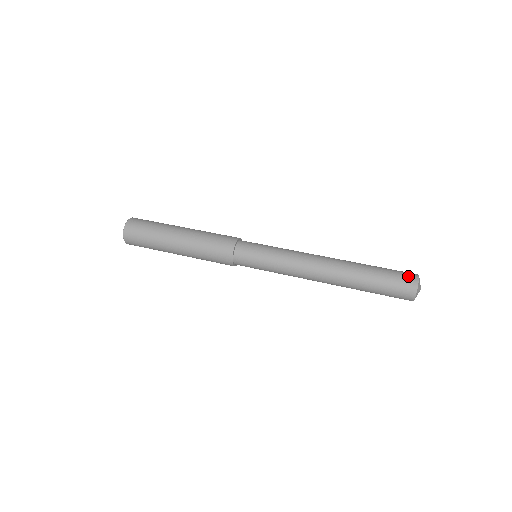
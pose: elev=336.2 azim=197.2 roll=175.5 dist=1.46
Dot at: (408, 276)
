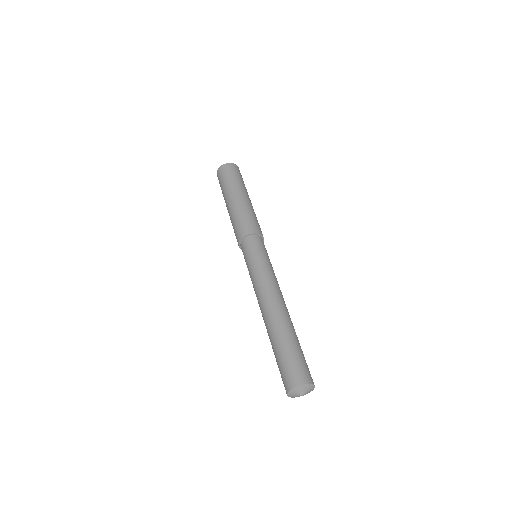
Dot at: (294, 375)
